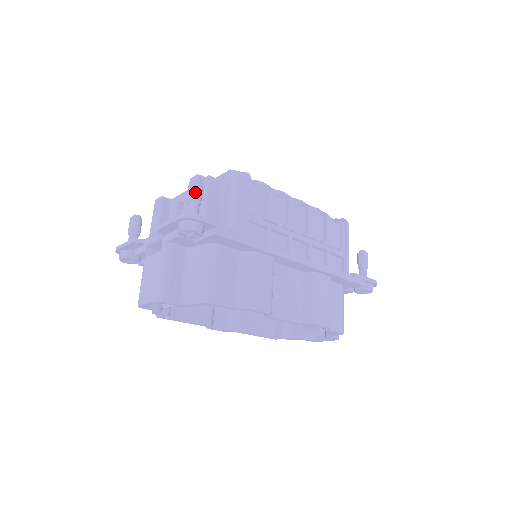
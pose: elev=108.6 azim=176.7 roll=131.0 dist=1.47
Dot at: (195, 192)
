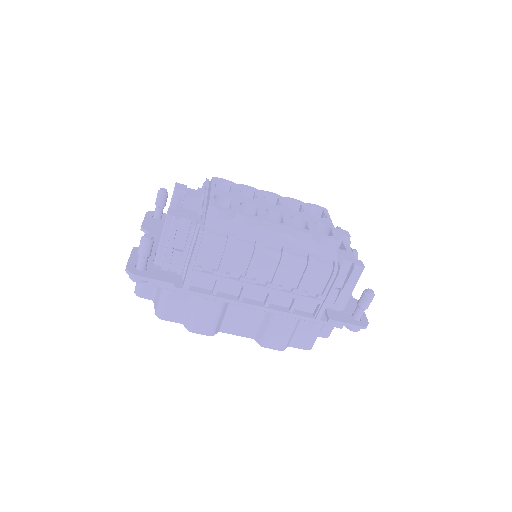
Dot at: (141, 250)
